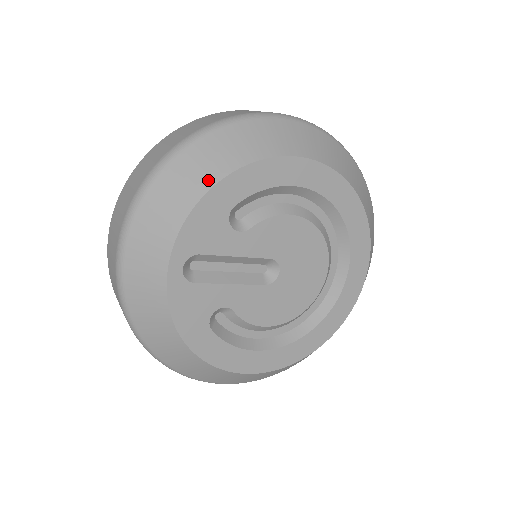
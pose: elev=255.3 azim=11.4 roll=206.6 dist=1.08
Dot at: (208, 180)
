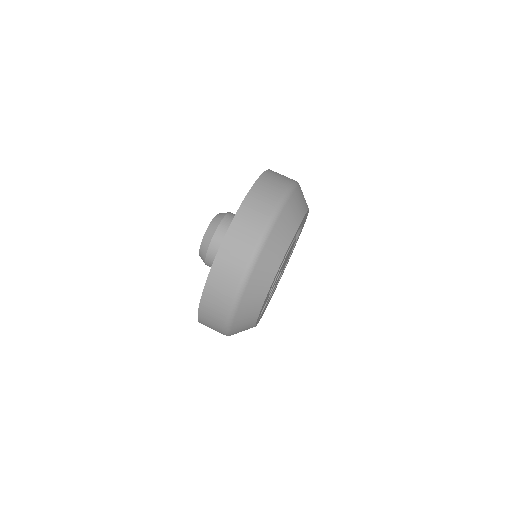
Dot at: (260, 303)
